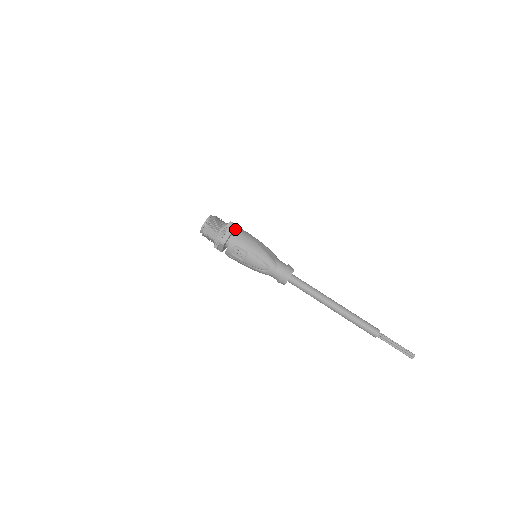
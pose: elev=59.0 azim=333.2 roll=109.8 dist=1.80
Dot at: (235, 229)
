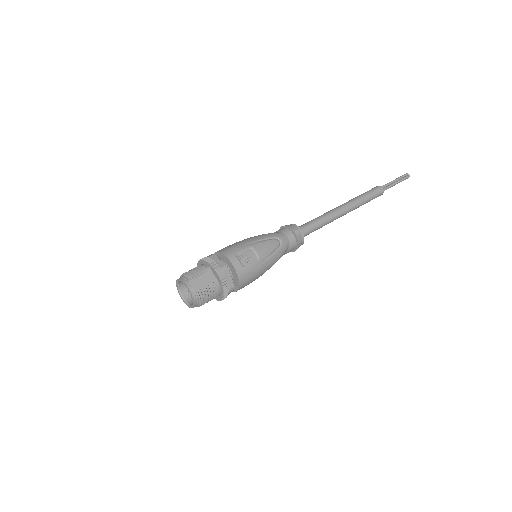
Dot at: occluded
